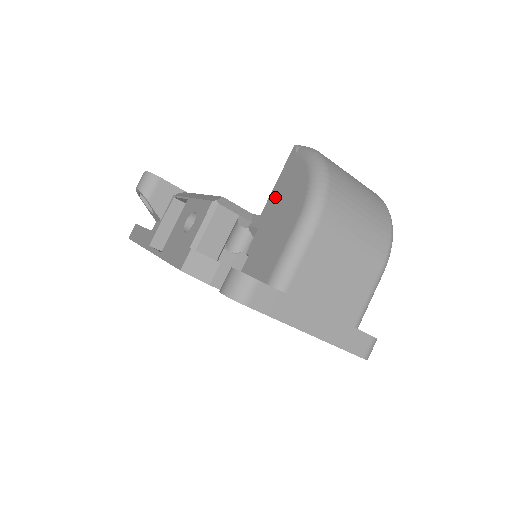
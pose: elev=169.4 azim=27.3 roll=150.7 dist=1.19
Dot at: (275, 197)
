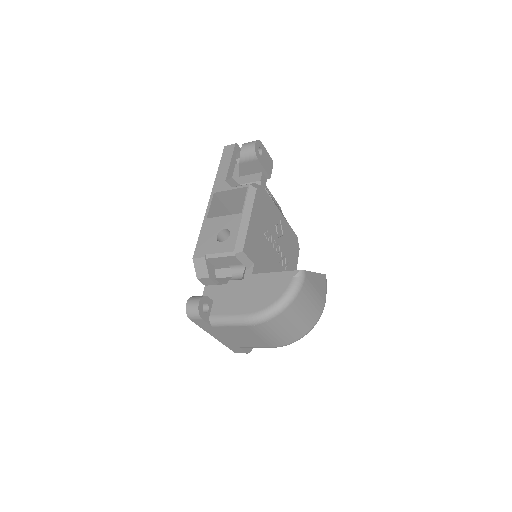
Dot at: (263, 280)
